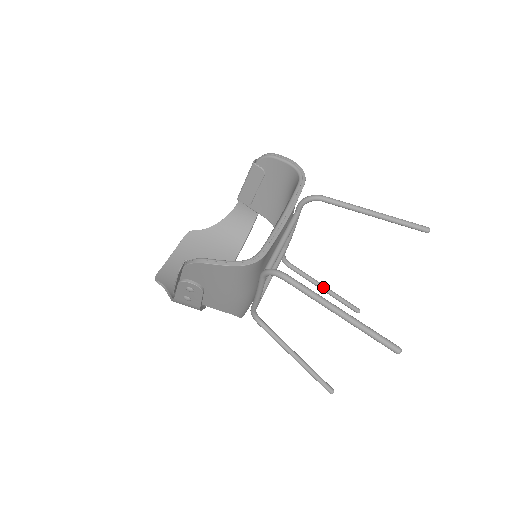
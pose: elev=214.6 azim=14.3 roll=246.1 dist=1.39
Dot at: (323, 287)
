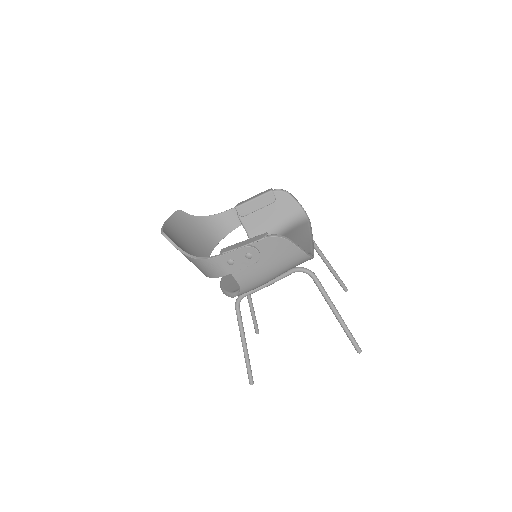
Dot at: (252, 303)
